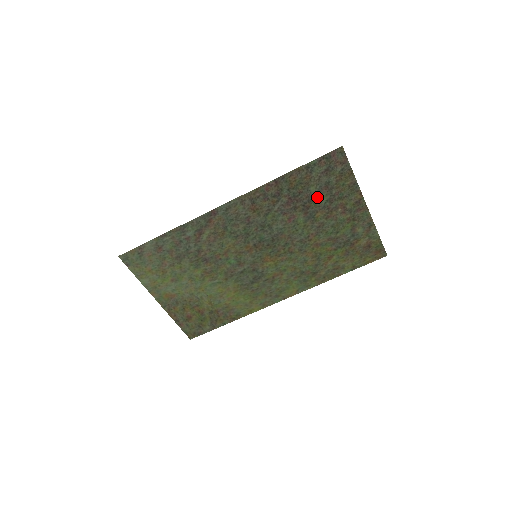
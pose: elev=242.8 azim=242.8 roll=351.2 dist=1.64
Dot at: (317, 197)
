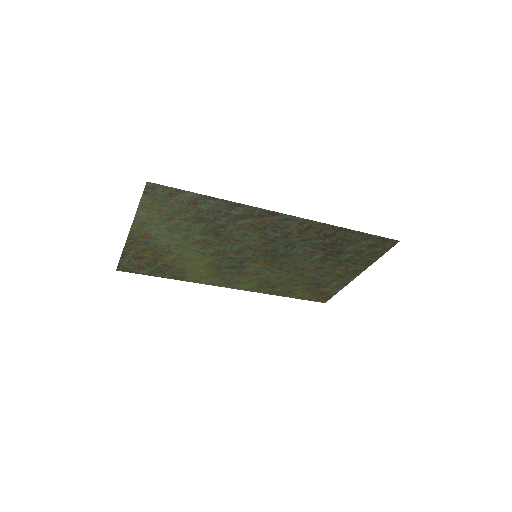
Dot at: (345, 253)
